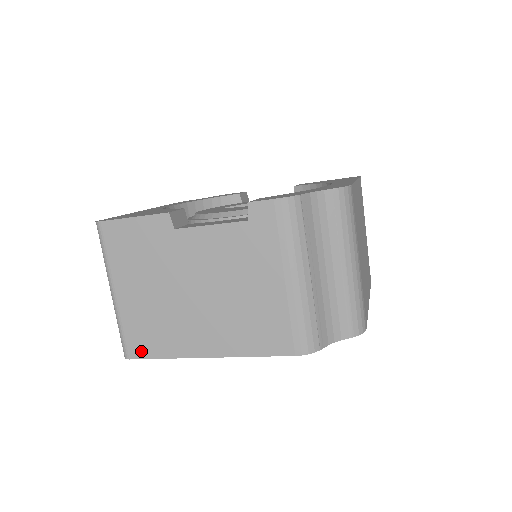
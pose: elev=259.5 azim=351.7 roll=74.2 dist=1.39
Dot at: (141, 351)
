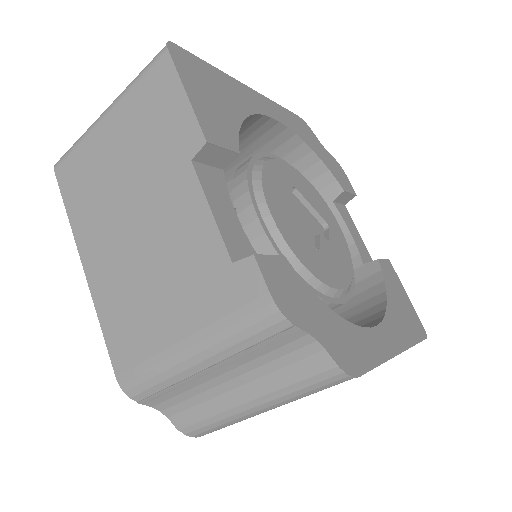
Dot at: (65, 181)
